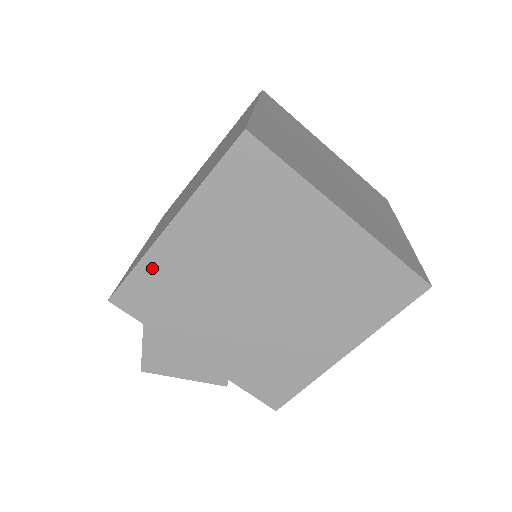
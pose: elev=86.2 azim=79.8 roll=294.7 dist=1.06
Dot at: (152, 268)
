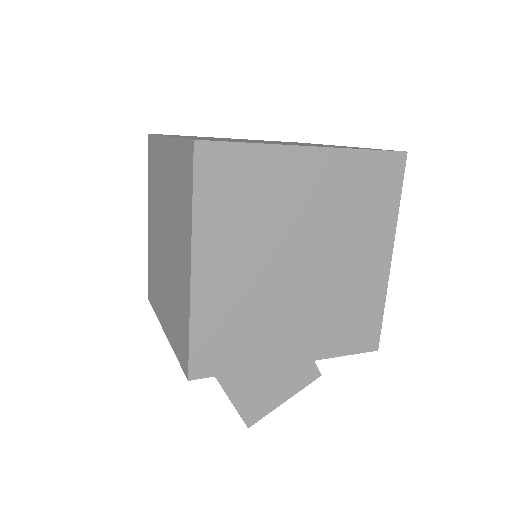
Dot at: (204, 319)
